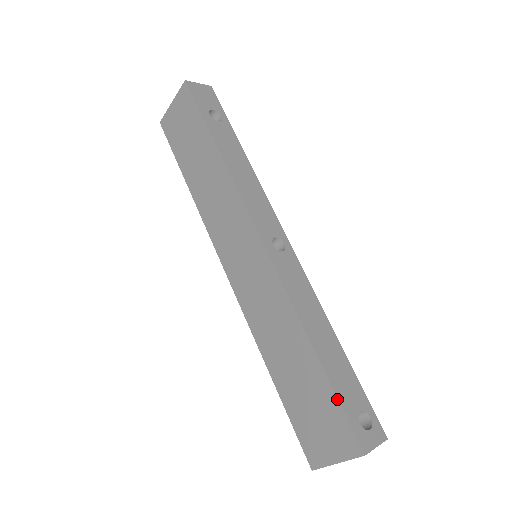
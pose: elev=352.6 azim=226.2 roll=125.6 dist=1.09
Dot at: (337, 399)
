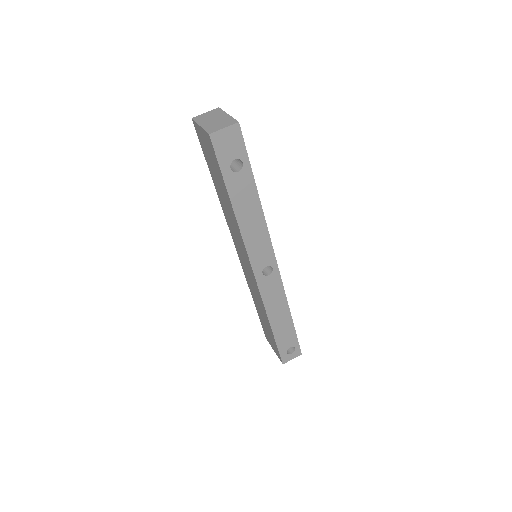
Dot at: (277, 346)
